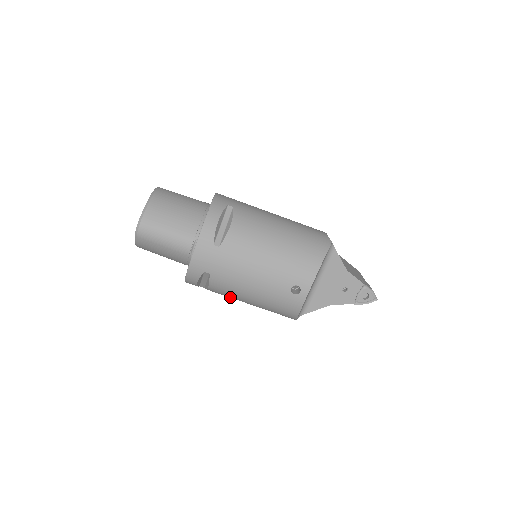
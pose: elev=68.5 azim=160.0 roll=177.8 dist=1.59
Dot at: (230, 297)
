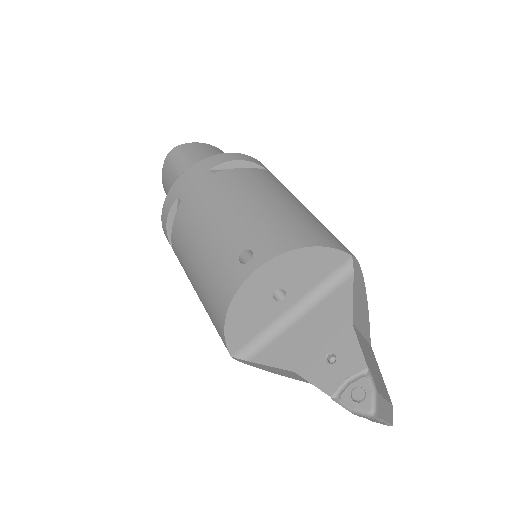
Dot at: (184, 264)
